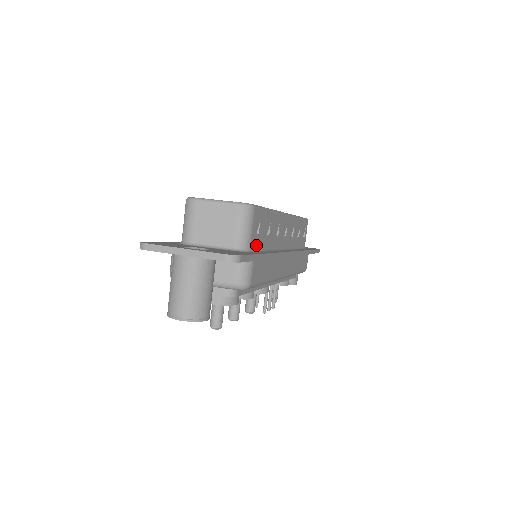
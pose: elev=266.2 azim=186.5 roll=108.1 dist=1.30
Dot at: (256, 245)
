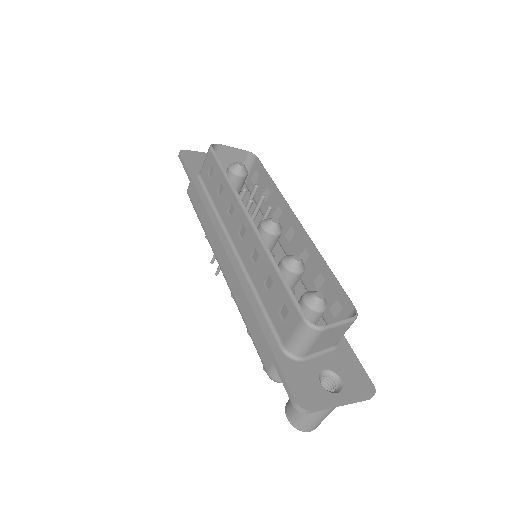
Dot at: (329, 318)
